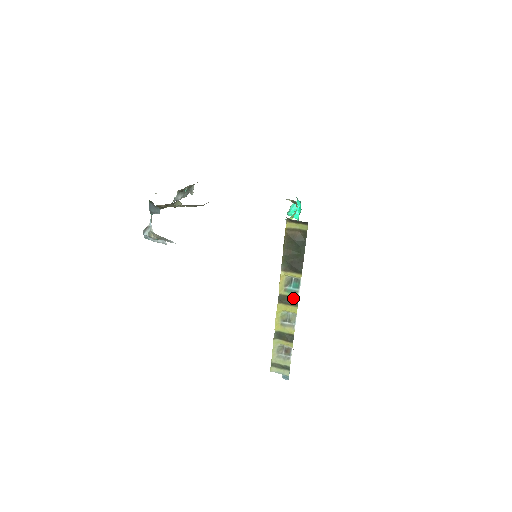
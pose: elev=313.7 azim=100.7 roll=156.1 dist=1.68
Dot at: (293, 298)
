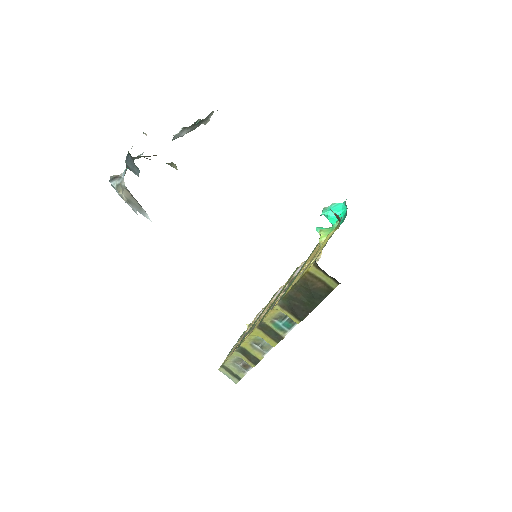
Dot at: (277, 334)
